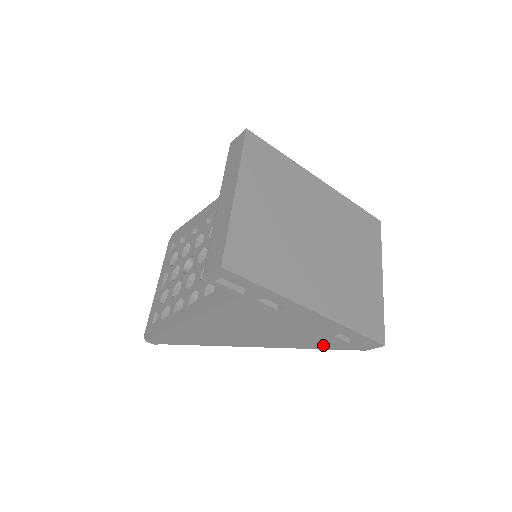
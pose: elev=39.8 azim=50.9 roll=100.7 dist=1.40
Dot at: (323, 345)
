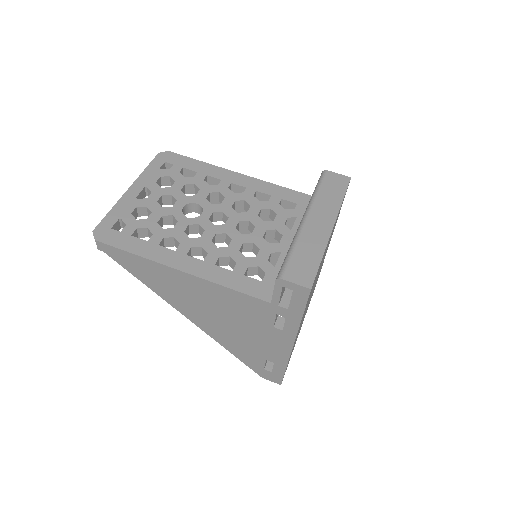
Dot at: (243, 356)
